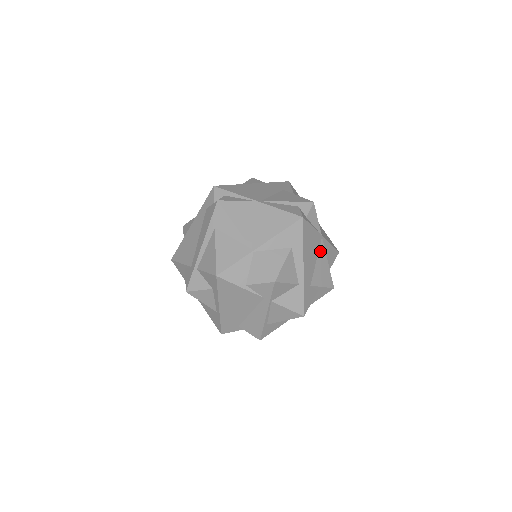
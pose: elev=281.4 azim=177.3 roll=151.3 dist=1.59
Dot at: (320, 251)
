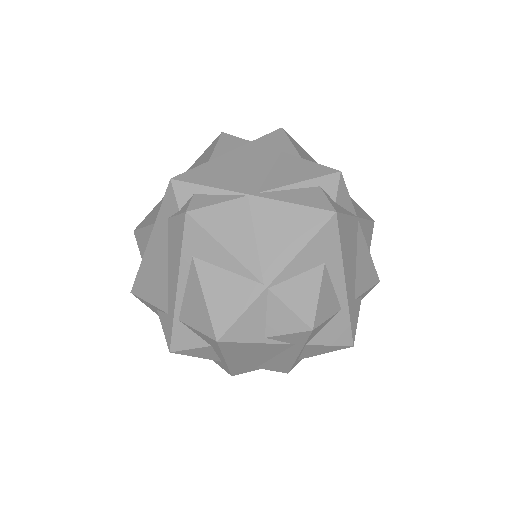
Dot at: (358, 242)
